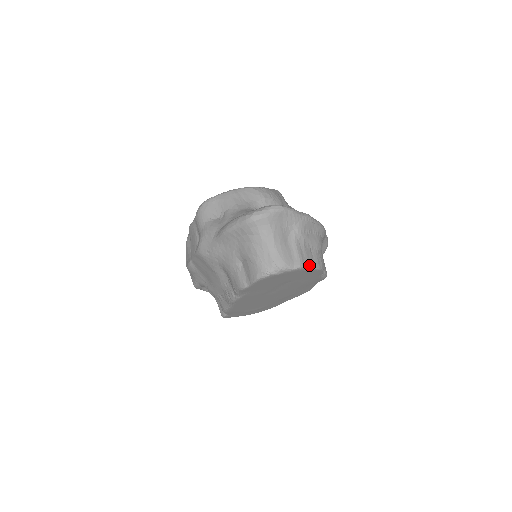
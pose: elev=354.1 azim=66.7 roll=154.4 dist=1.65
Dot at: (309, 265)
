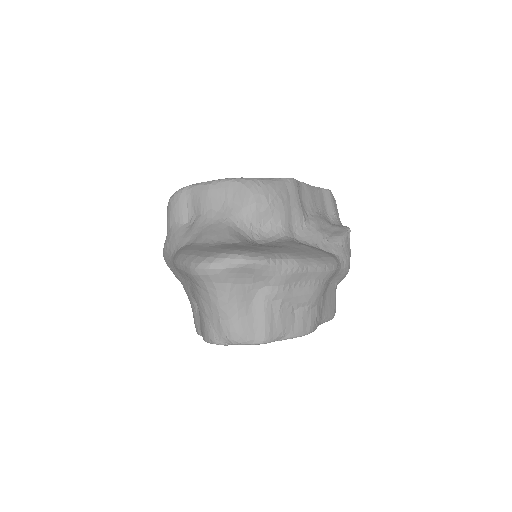
Dot at: (283, 335)
